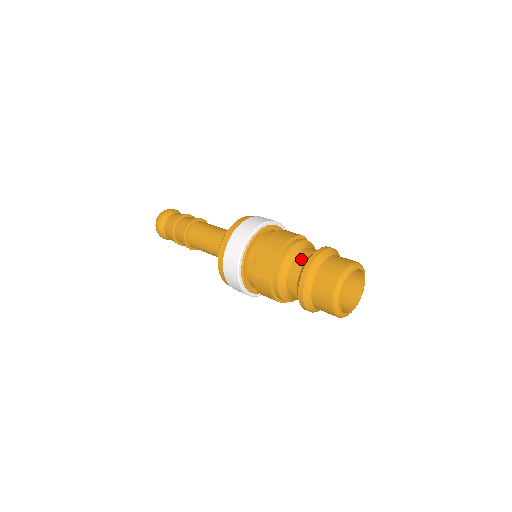
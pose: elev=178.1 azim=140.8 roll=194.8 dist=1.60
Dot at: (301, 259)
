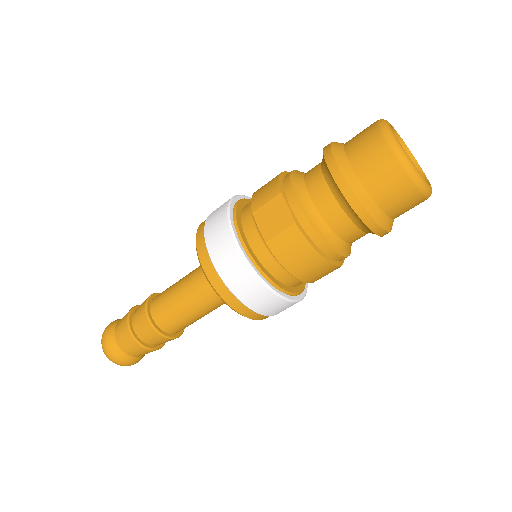
Dot at: (313, 170)
